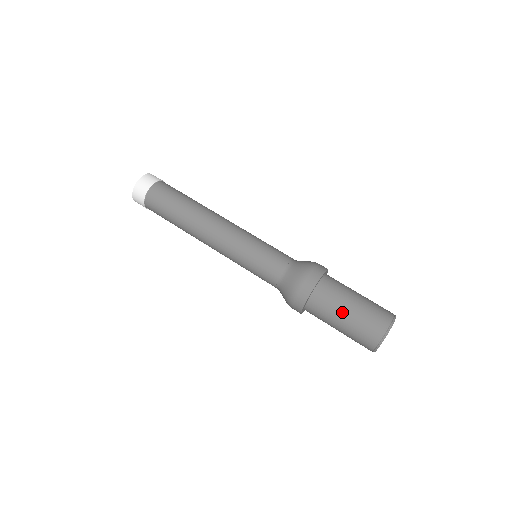
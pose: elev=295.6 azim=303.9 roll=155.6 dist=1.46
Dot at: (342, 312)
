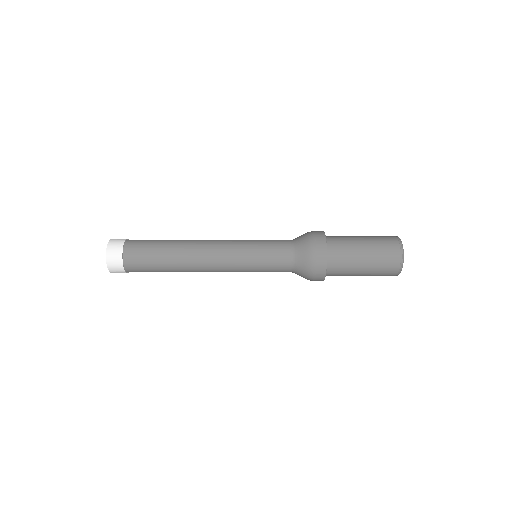
Dot at: (359, 247)
